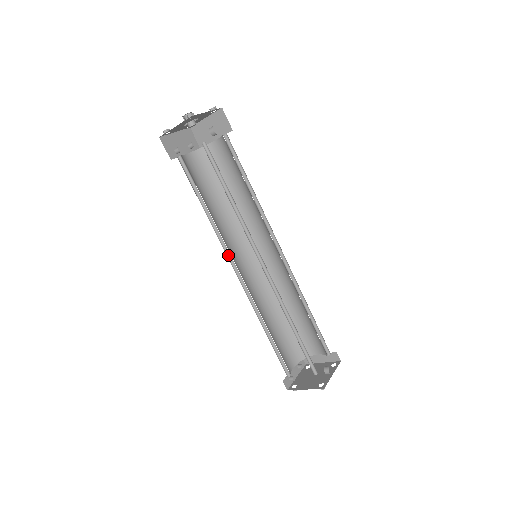
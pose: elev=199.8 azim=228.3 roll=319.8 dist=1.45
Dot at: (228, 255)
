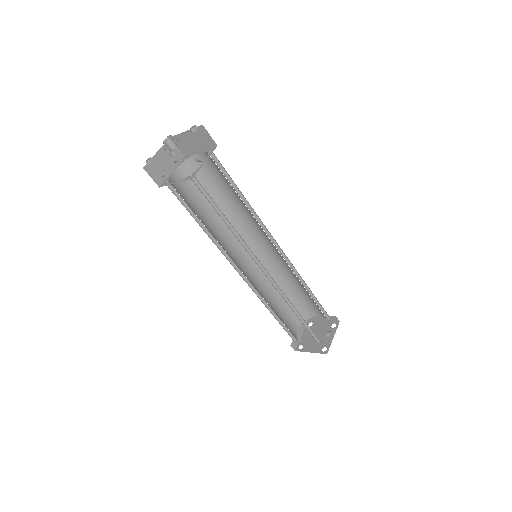
Dot at: (230, 260)
